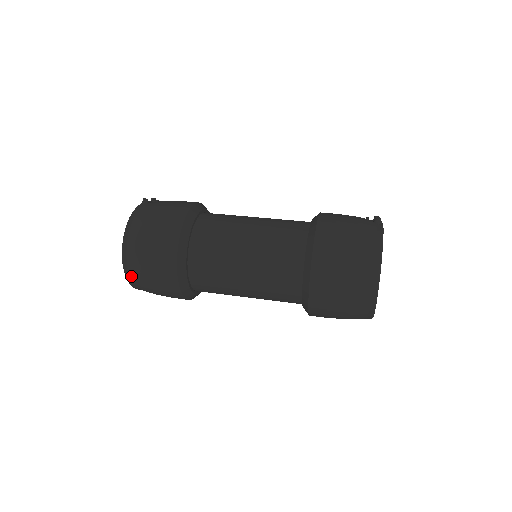
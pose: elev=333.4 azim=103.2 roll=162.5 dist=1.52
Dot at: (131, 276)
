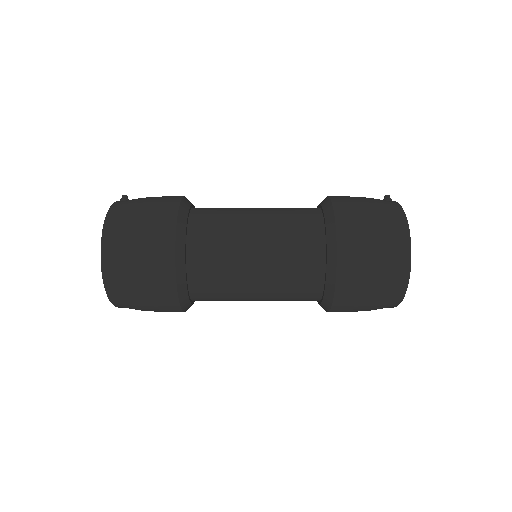
Dot at: (111, 275)
